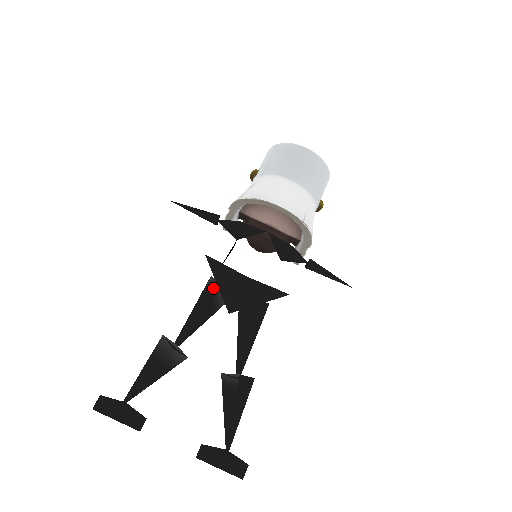
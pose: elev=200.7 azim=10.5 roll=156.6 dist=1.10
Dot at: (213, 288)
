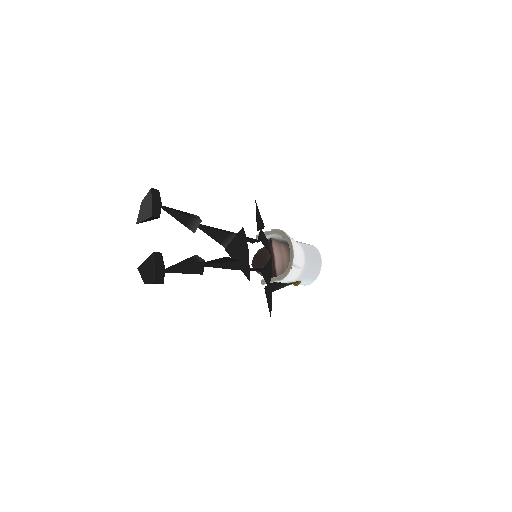
Dot at: (234, 234)
